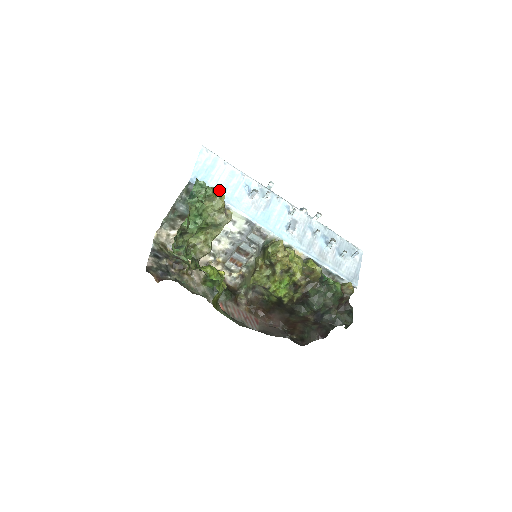
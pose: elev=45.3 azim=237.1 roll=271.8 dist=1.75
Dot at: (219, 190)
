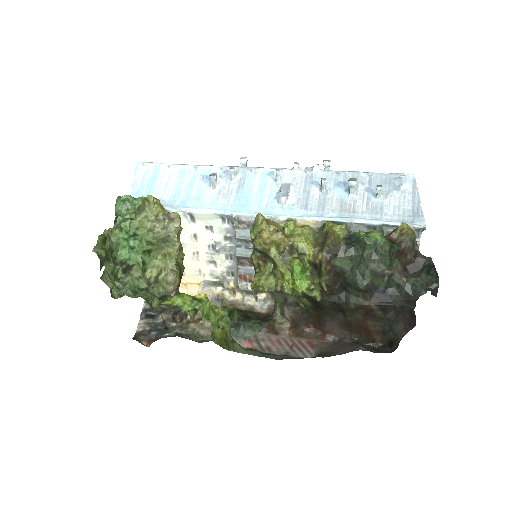
Dot at: (169, 199)
